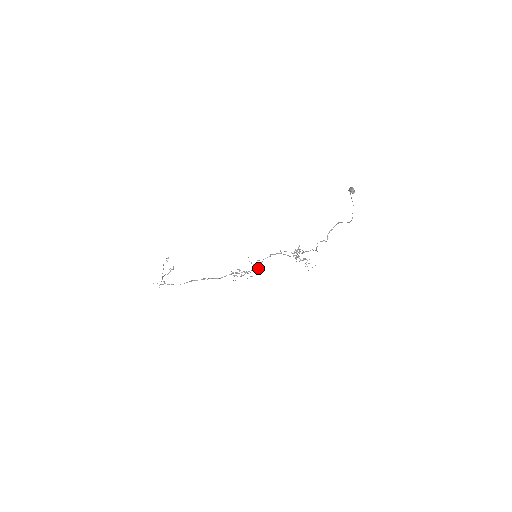
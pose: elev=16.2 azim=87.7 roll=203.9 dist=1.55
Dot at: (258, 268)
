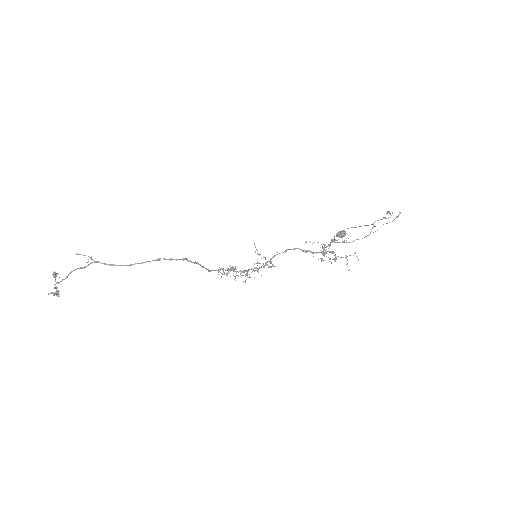
Dot at: (258, 272)
